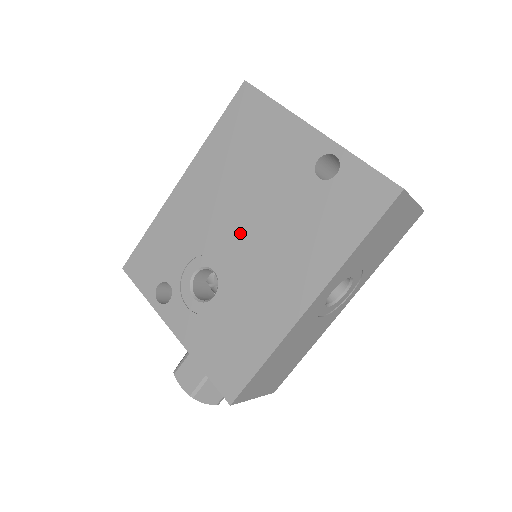
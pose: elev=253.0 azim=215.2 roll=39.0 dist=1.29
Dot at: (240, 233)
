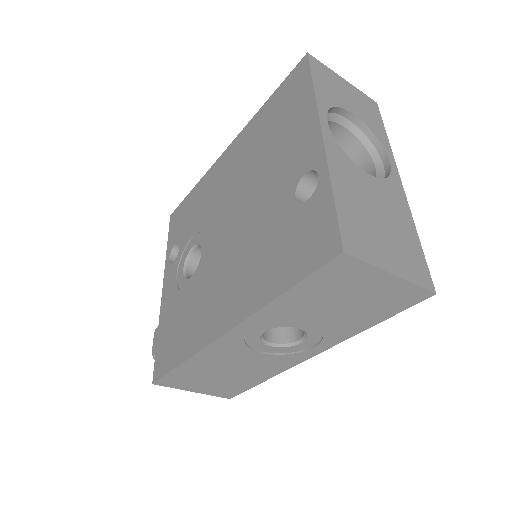
Dot at: (228, 225)
